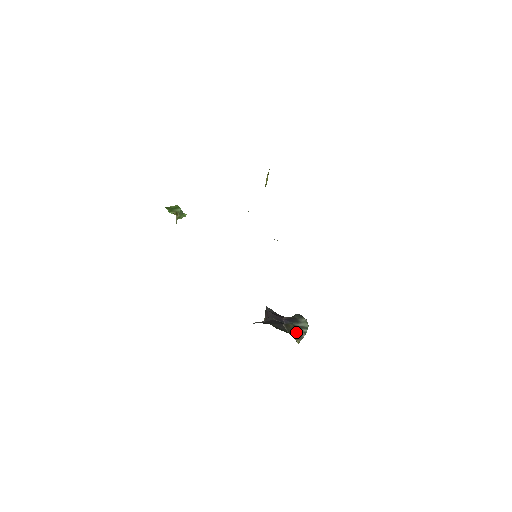
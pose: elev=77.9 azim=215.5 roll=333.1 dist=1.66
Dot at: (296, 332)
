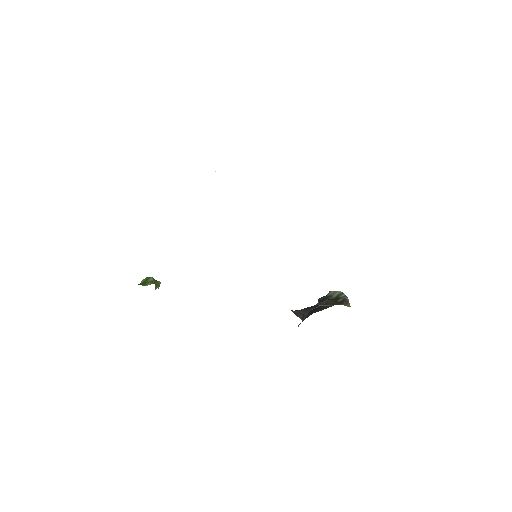
Dot at: (339, 301)
